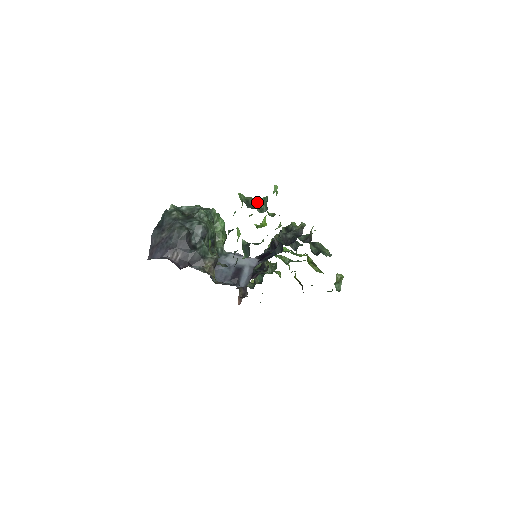
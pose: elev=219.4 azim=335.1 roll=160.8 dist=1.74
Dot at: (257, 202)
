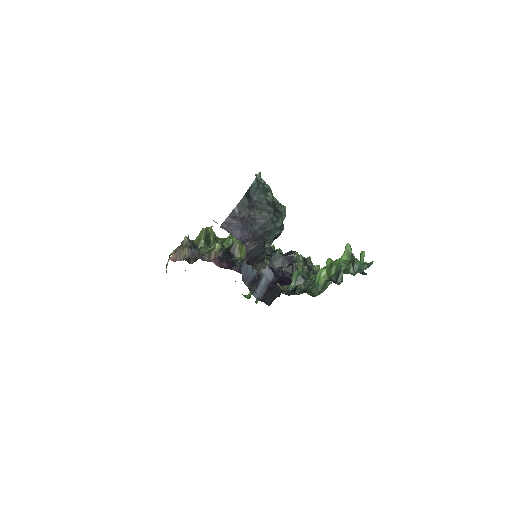
Dot at: occluded
